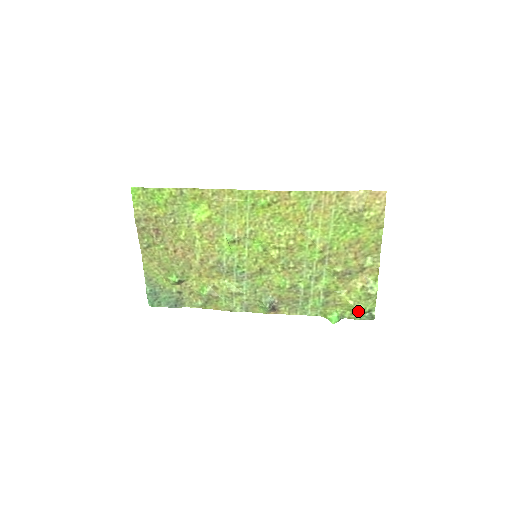
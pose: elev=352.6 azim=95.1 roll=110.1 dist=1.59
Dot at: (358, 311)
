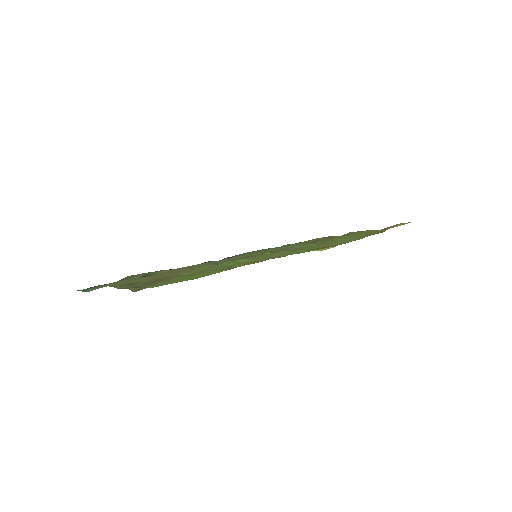
Dot at: occluded
